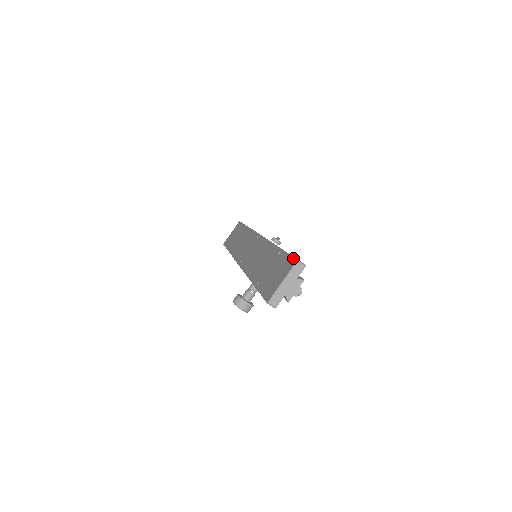
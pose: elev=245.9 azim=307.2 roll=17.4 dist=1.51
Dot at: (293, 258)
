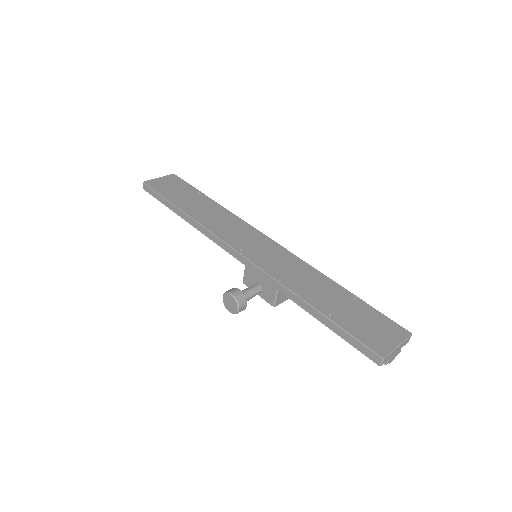
Dot at: (400, 326)
